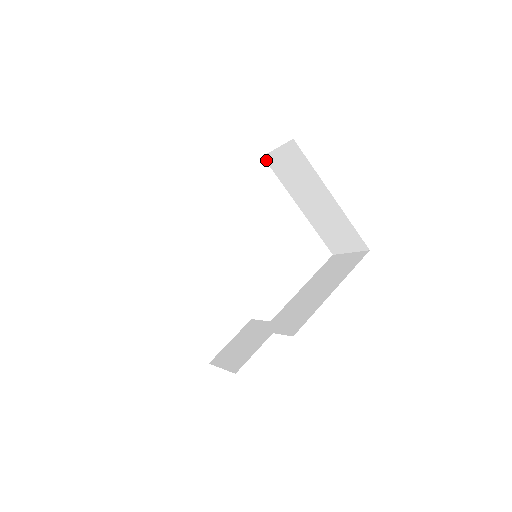
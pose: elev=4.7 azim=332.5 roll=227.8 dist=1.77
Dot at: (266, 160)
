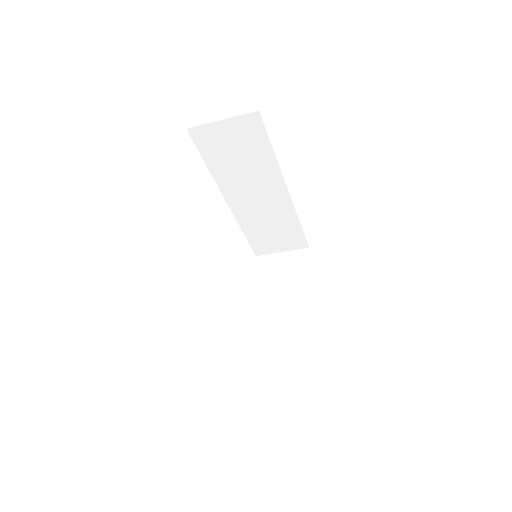
Dot at: (257, 260)
